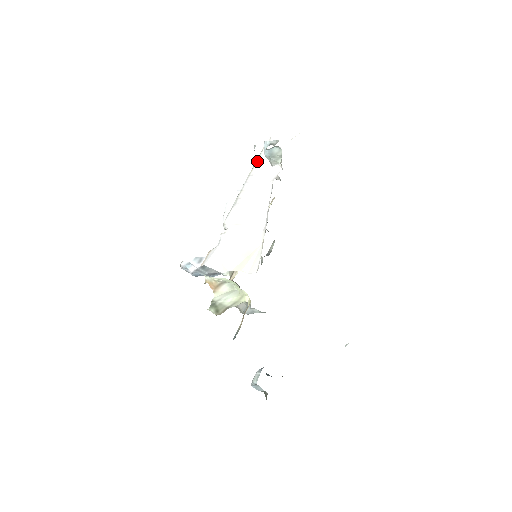
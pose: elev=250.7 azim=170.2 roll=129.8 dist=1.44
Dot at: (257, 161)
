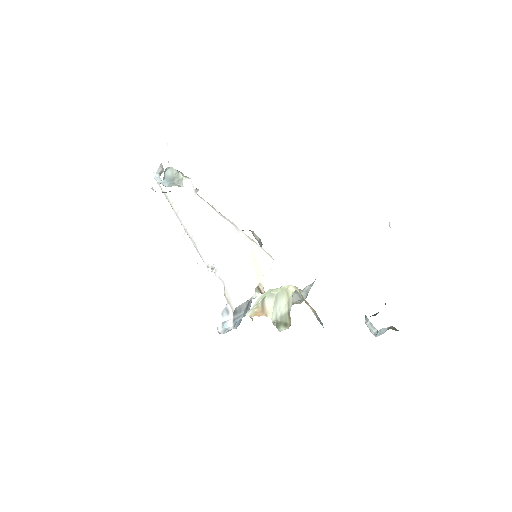
Dot at: (168, 199)
